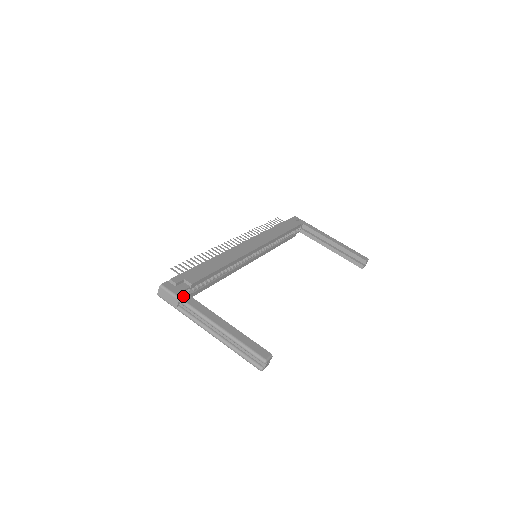
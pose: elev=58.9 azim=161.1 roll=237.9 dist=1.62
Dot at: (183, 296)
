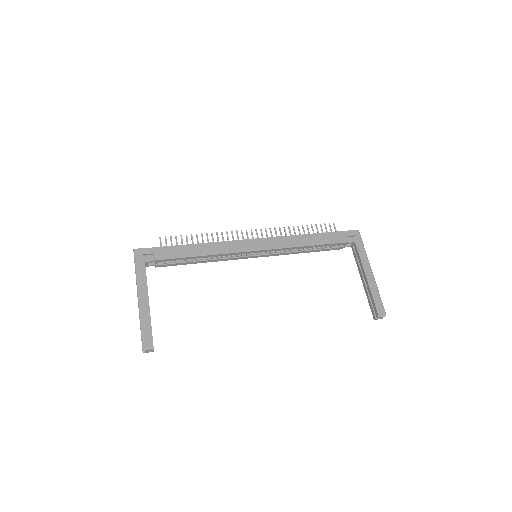
Dot at: (140, 267)
